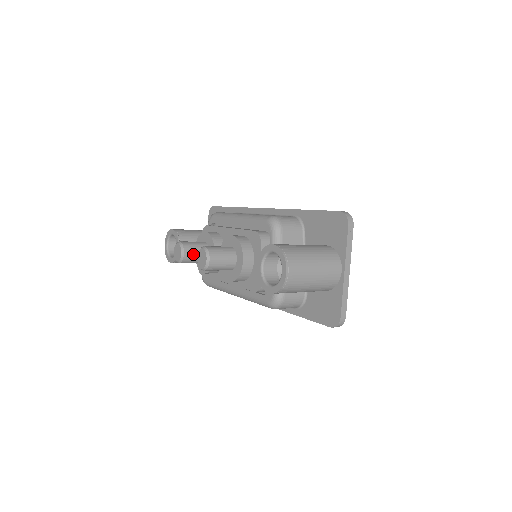
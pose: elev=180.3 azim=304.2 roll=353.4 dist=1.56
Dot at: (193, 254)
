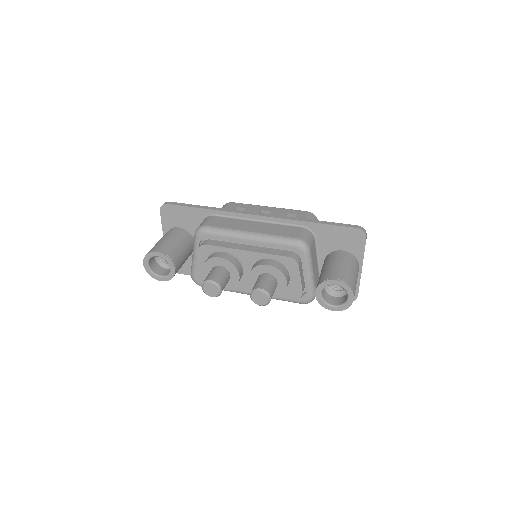
Dot at: (224, 285)
